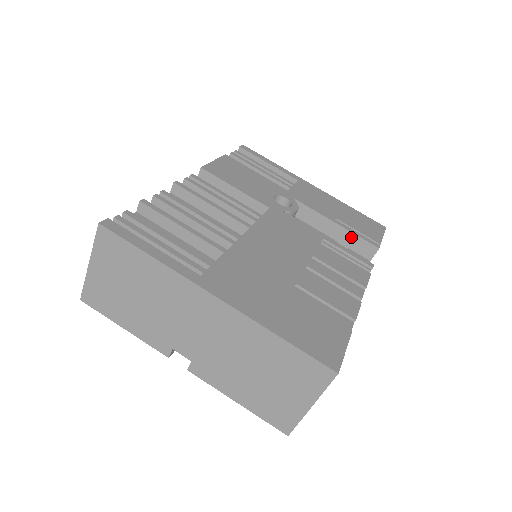
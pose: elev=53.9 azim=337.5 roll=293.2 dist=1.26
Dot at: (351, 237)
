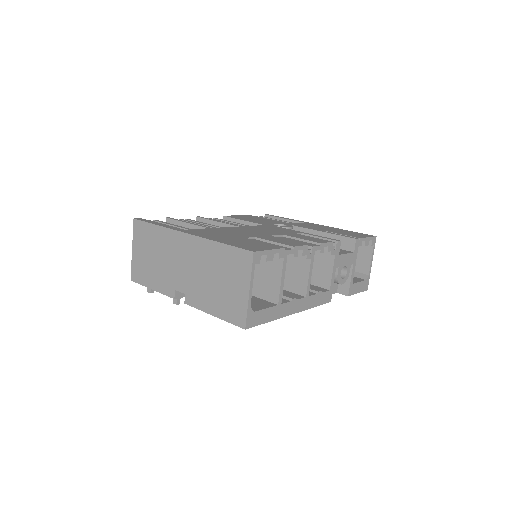
Dot at: (335, 238)
